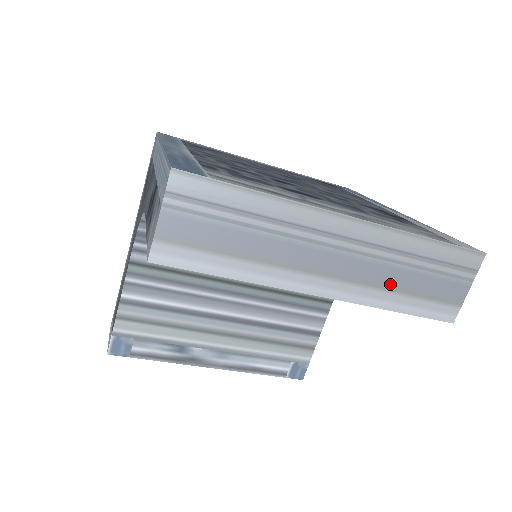
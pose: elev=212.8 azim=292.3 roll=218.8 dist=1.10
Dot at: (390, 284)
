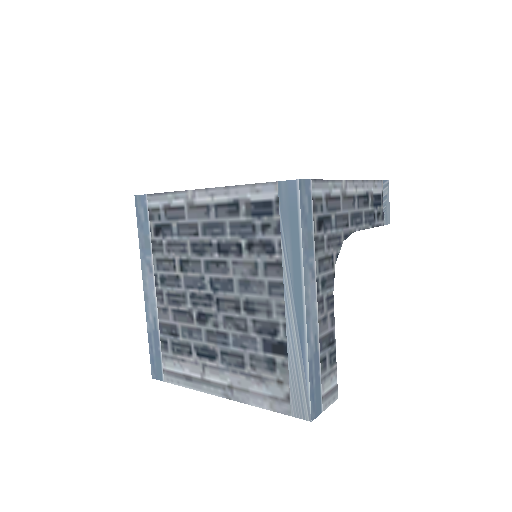
Dot at: occluded
